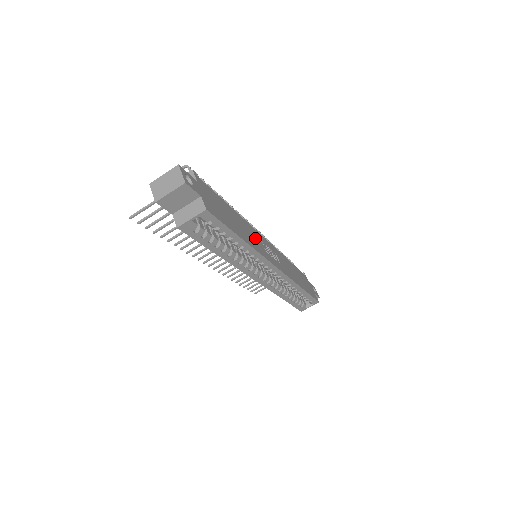
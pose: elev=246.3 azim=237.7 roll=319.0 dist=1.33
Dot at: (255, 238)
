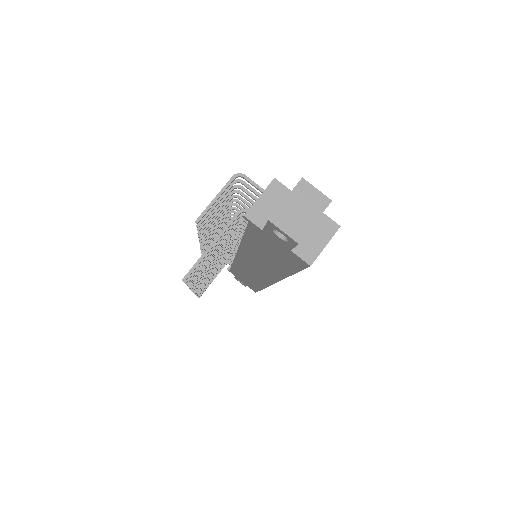
Dot at: occluded
